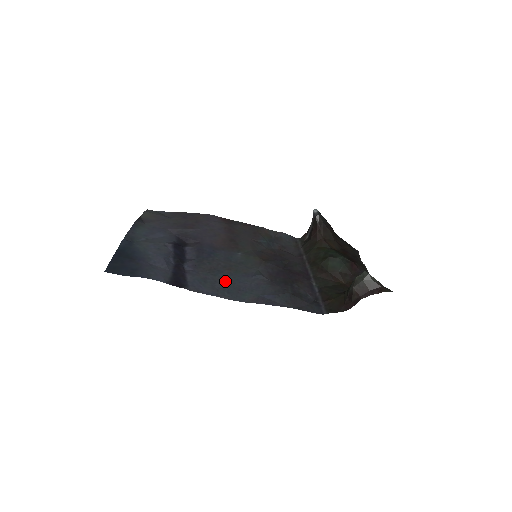
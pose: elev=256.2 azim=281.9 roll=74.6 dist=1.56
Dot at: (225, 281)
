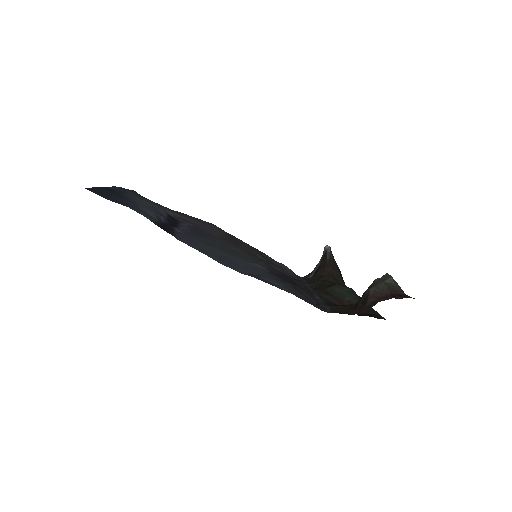
Dot at: (218, 252)
